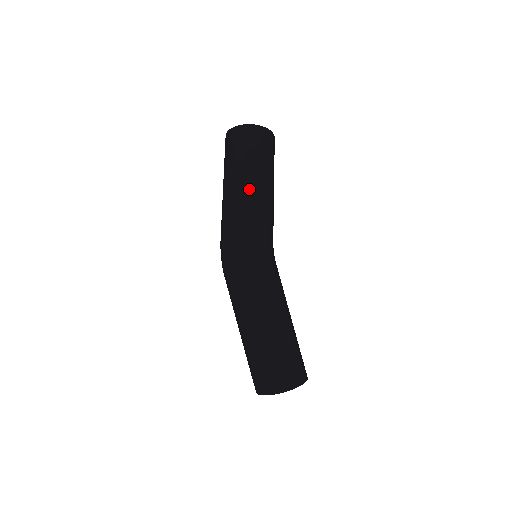
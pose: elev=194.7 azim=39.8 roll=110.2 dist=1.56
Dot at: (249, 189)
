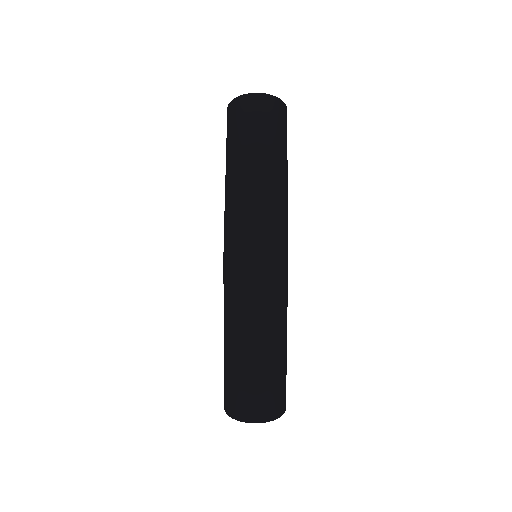
Dot at: (282, 179)
